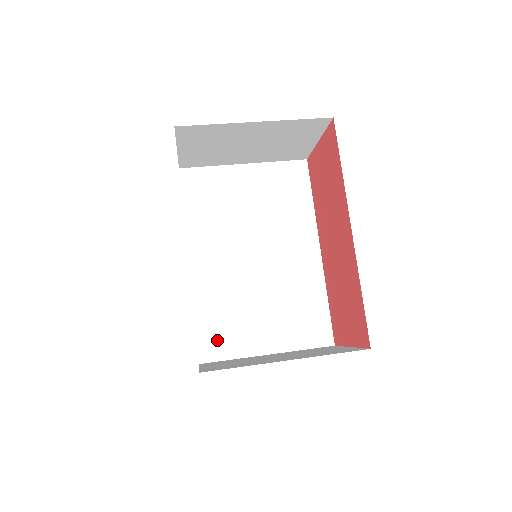
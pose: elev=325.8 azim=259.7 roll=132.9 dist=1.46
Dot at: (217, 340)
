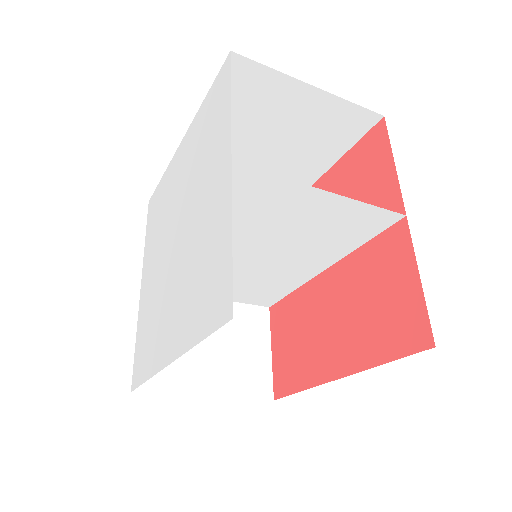
Dot at: (246, 189)
